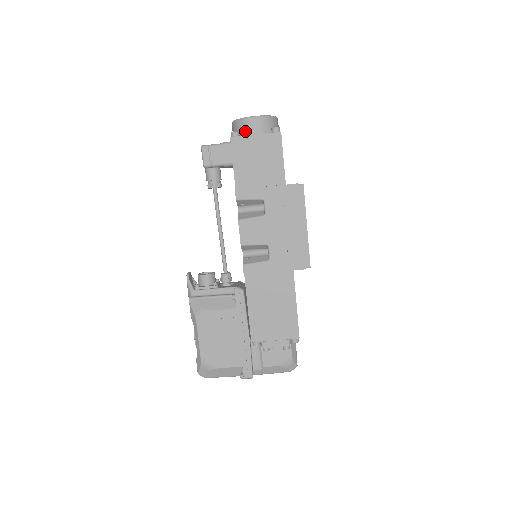
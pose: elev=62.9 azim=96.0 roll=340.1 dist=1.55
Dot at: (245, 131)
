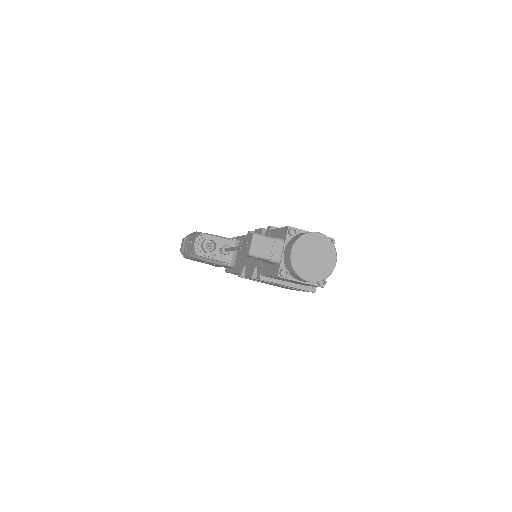
Dot at: (294, 277)
